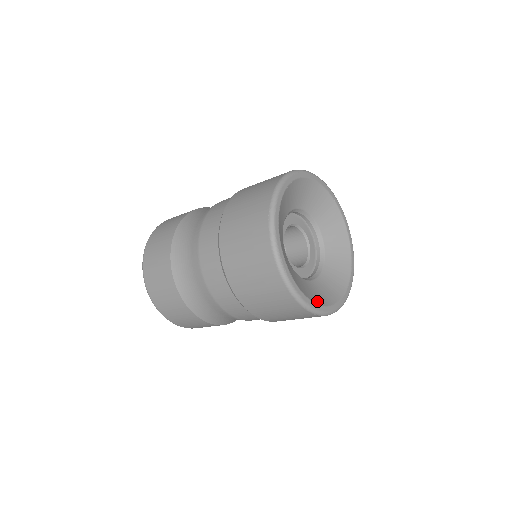
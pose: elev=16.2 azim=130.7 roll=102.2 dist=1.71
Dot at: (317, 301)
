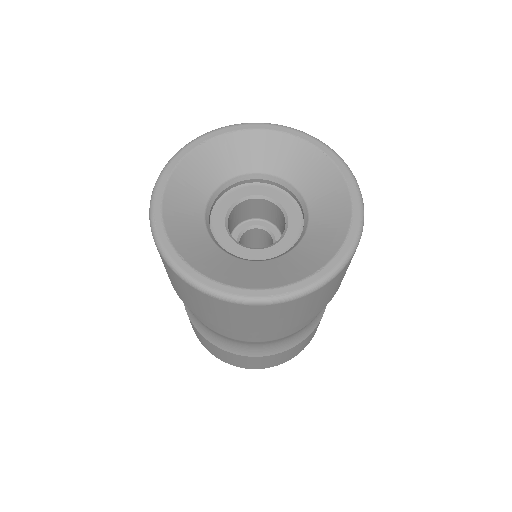
Dot at: (220, 278)
